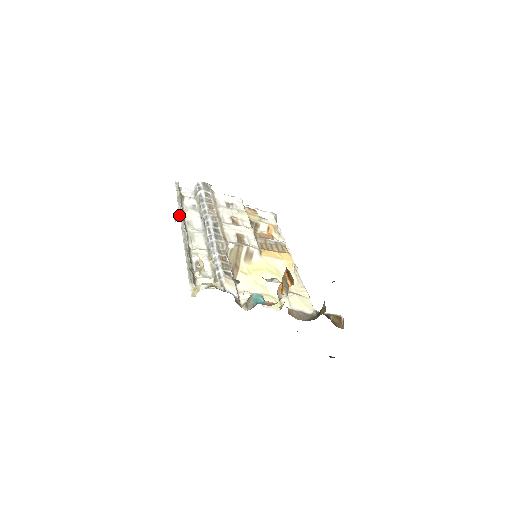
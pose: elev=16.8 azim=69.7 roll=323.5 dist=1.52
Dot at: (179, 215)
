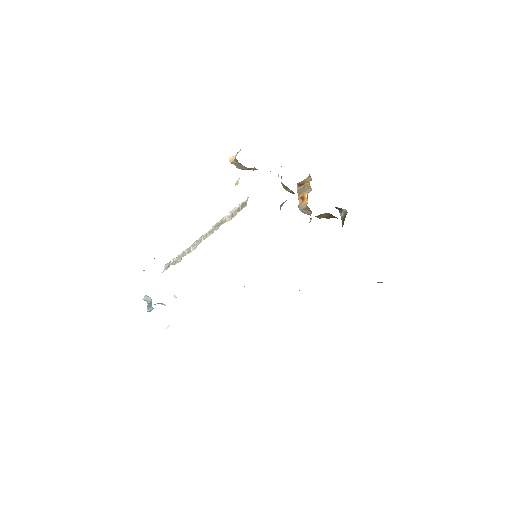
Dot at: occluded
